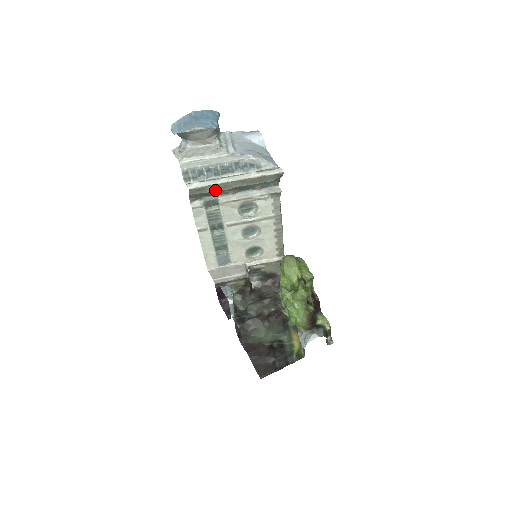
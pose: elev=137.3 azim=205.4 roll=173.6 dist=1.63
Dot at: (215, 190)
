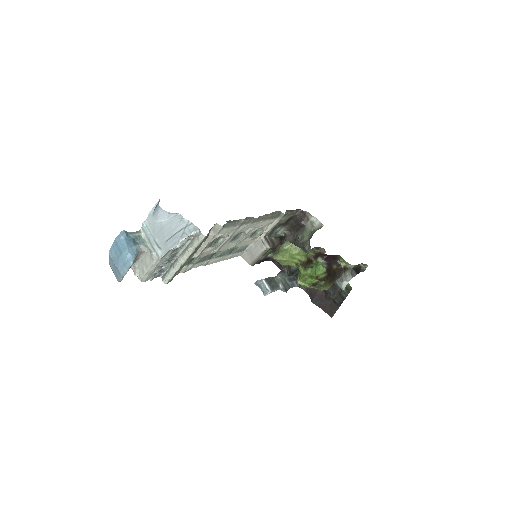
Dot at: occluded
